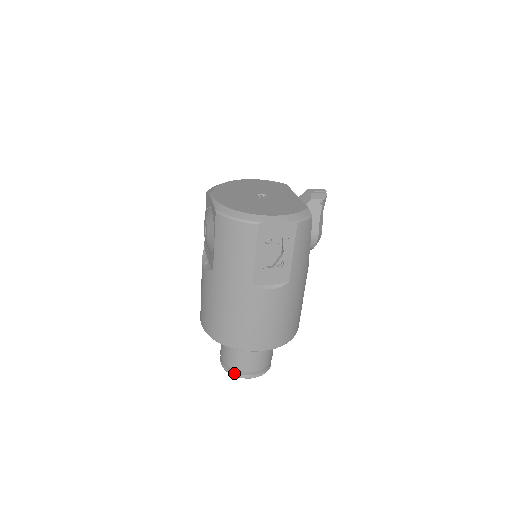
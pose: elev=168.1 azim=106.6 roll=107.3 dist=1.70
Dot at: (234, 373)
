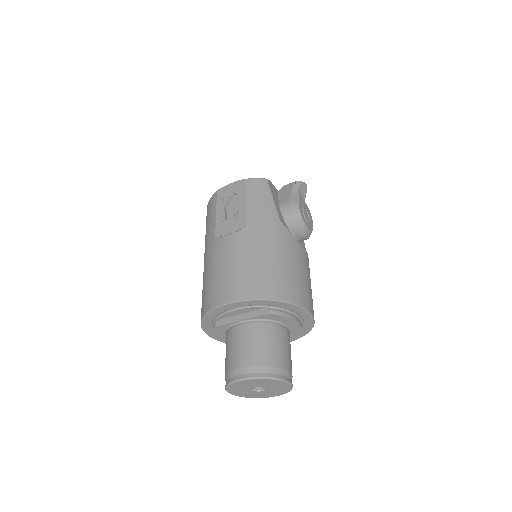
Dot at: (227, 381)
